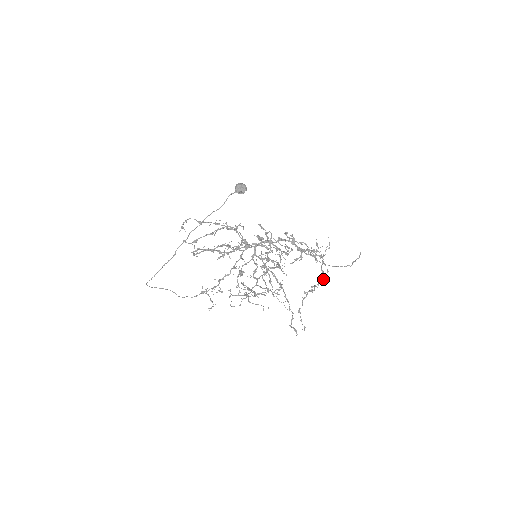
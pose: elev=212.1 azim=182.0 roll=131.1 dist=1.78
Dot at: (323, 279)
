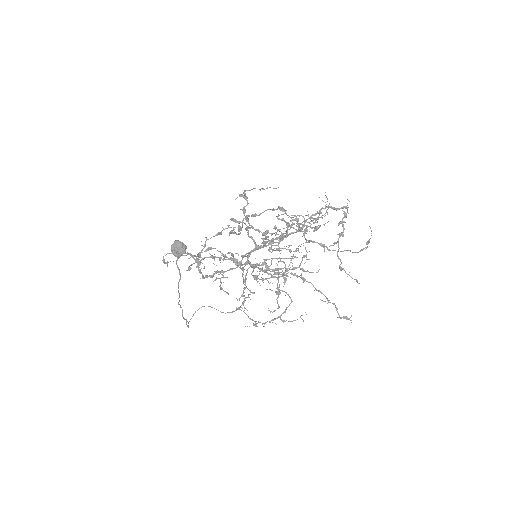
Dot at: occluded
